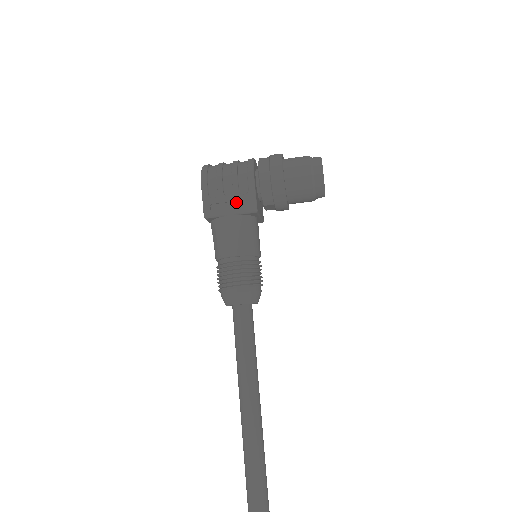
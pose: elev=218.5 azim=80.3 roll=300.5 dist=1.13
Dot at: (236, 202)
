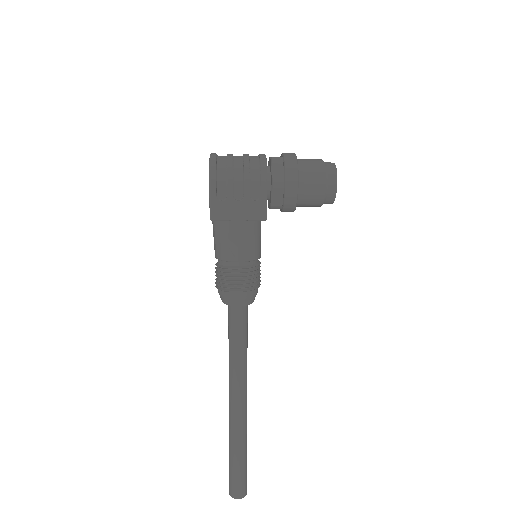
Dot at: (246, 207)
